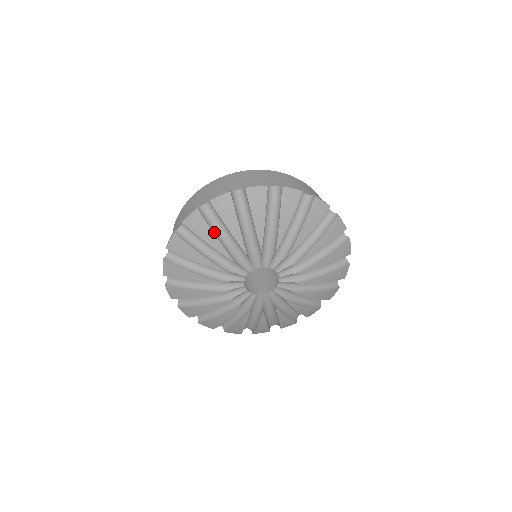
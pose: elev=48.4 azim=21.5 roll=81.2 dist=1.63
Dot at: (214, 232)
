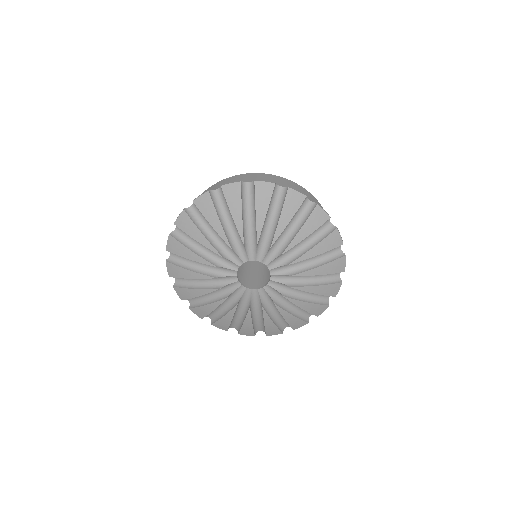
Dot at: (186, 268)
